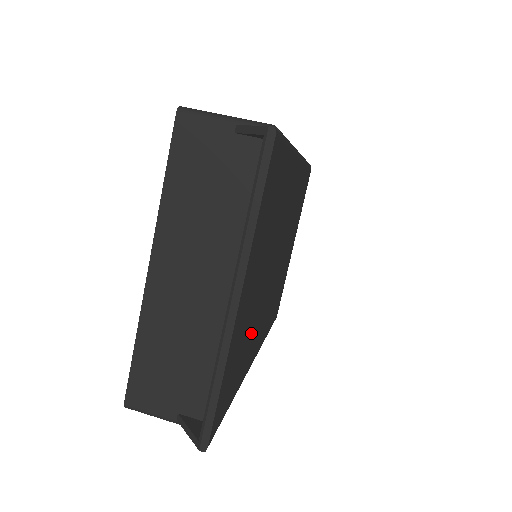
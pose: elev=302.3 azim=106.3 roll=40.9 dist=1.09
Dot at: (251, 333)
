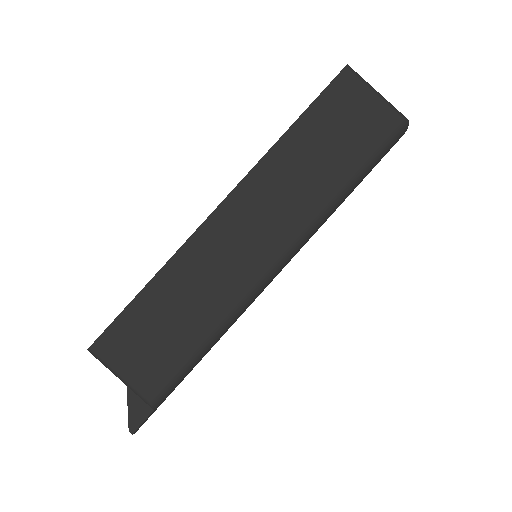
Dot at: occluded
